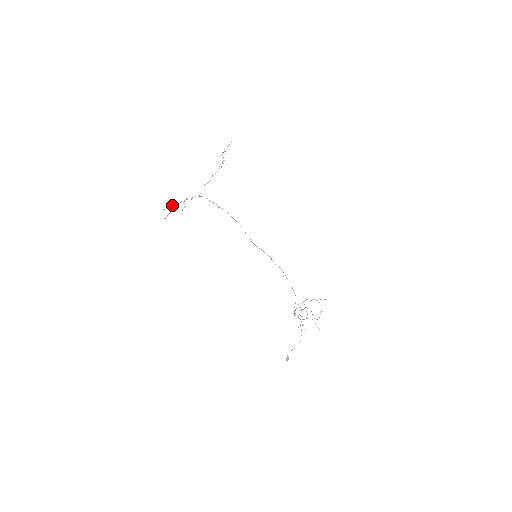
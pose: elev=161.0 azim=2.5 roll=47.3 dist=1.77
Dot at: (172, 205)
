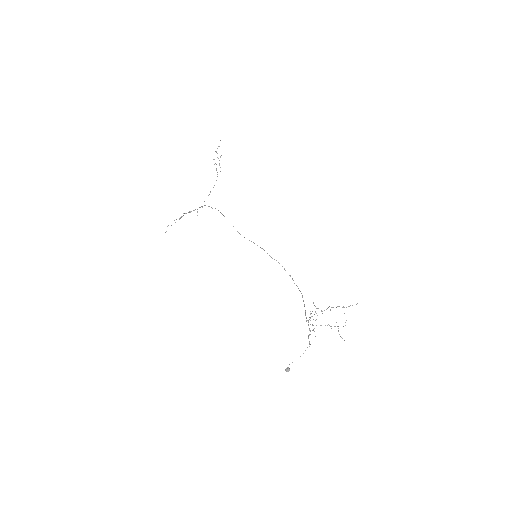
Dot at: occluded
